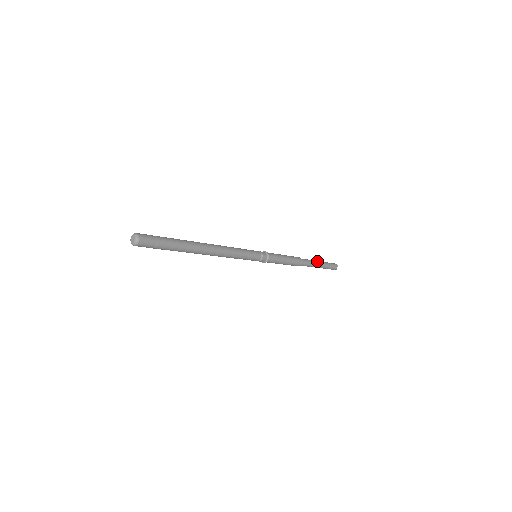
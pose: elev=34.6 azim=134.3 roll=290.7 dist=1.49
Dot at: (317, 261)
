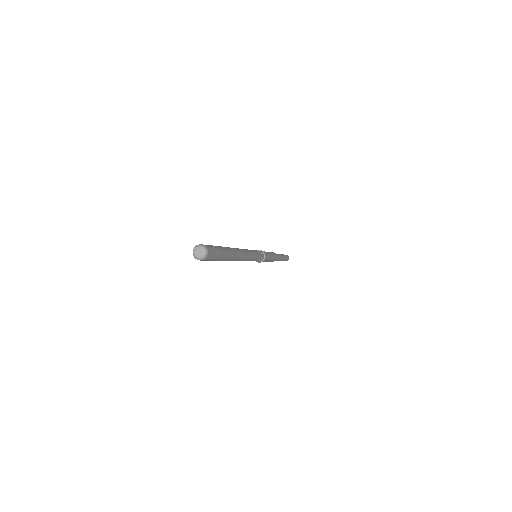
Dot at: occluded
